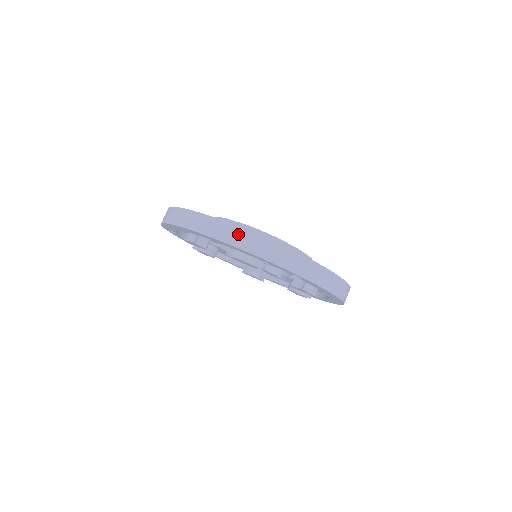
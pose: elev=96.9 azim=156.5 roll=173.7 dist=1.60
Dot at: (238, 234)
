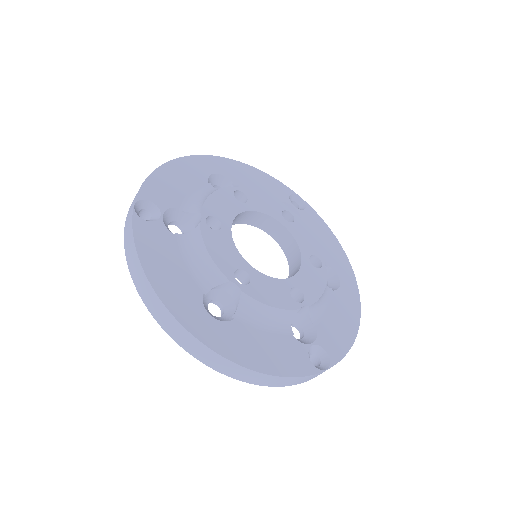
Dot at: (244, 373)
